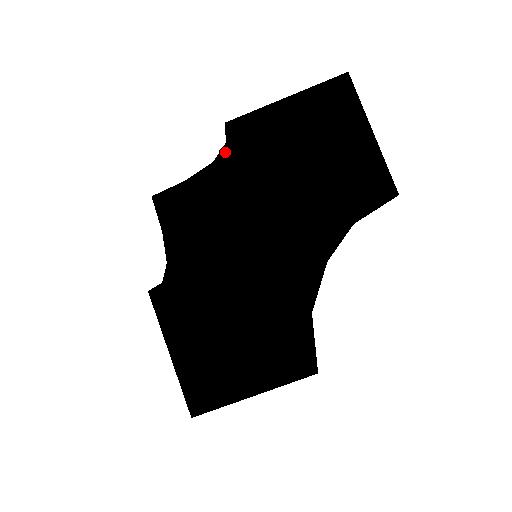
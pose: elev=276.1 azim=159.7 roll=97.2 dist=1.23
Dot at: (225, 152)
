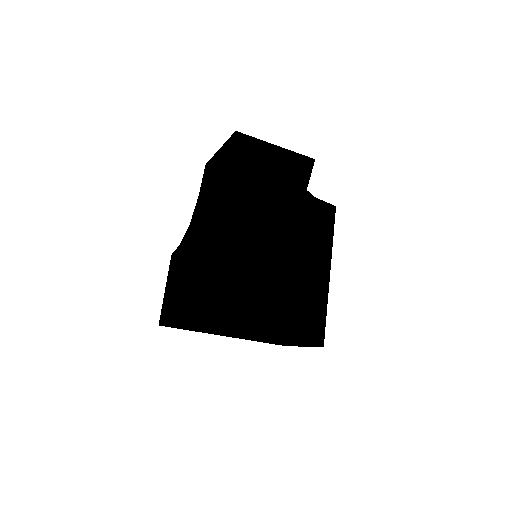
Dot at: occluded
